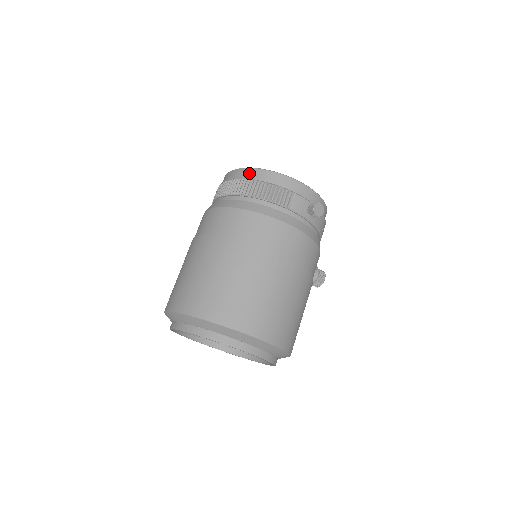
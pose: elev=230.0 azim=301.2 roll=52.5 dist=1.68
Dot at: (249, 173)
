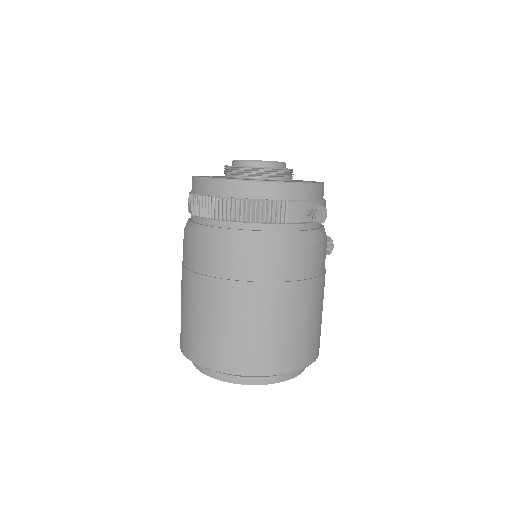
Dot at: (226, 188)
